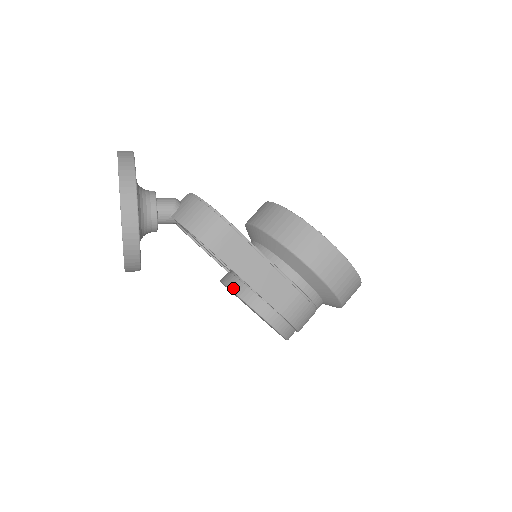
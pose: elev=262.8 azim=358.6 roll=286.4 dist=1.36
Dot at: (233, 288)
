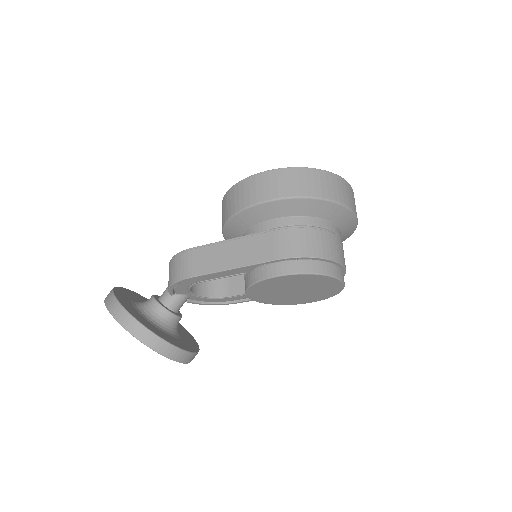
Dot at: (245, 289)
